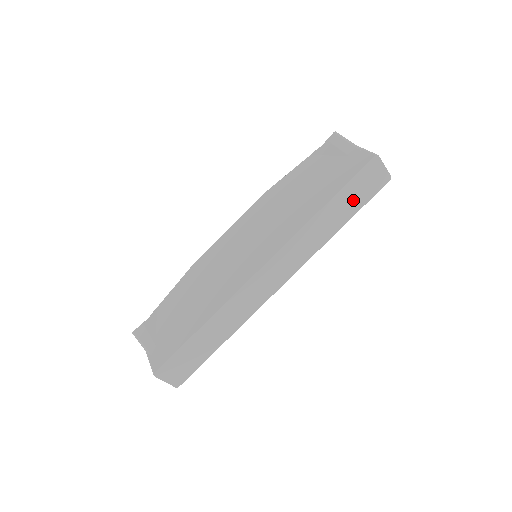
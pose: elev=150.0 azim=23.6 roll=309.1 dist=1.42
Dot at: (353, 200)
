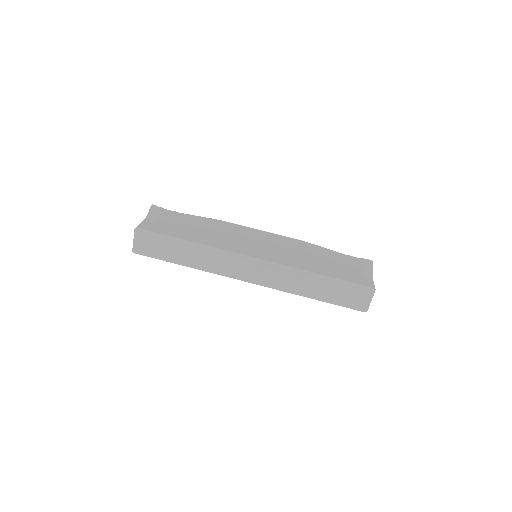
Dot at: (336, 293)
